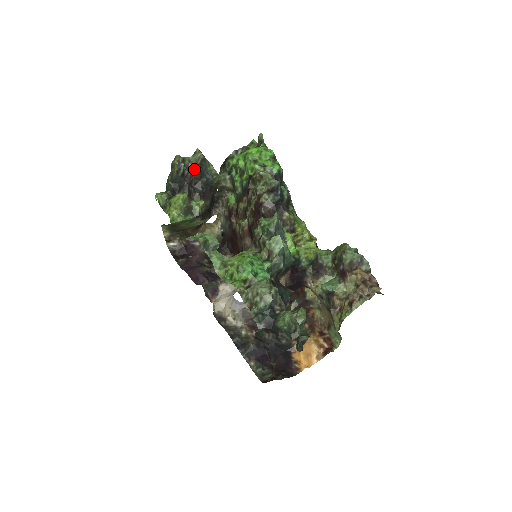
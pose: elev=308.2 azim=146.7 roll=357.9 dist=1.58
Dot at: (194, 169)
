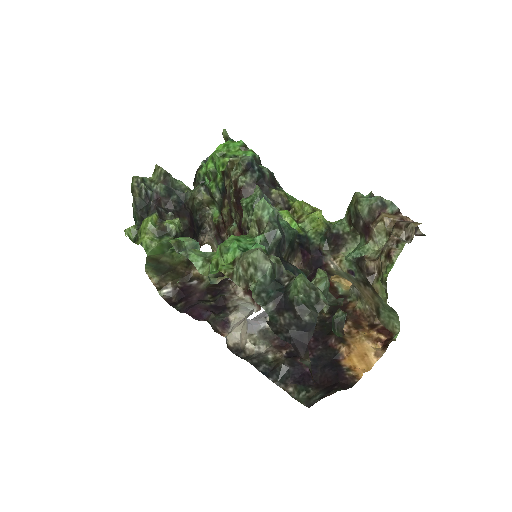
Dot at: (158, 188)
